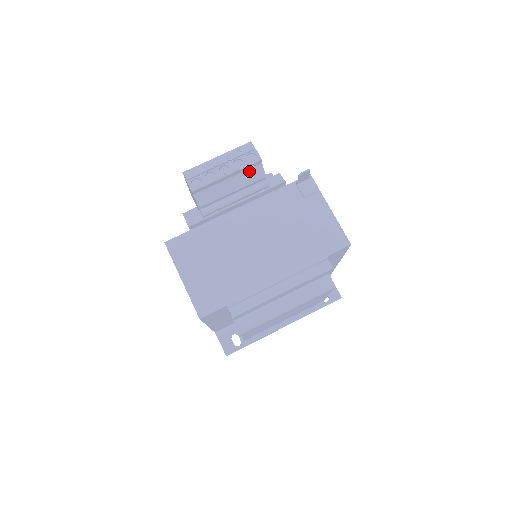
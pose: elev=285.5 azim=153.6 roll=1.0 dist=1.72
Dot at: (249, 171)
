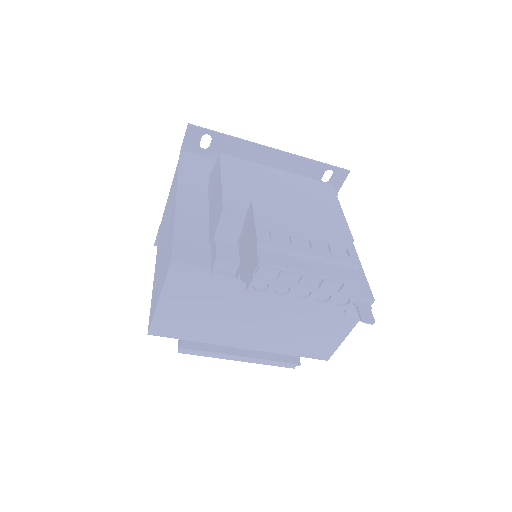
Dot at: occluded
